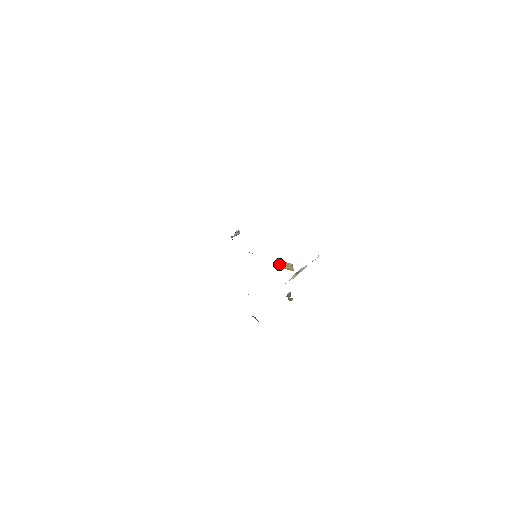
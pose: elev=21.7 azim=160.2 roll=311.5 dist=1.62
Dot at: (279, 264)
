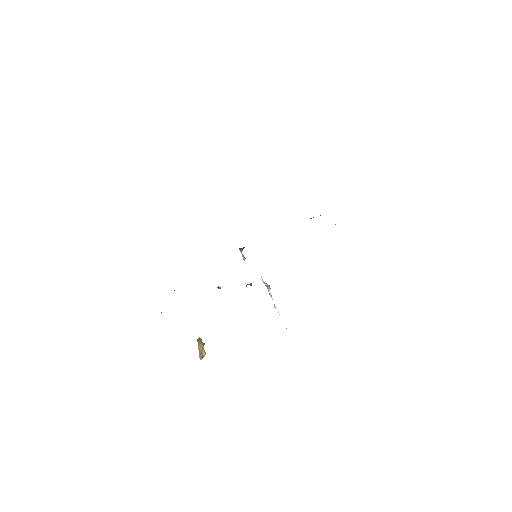
Dot at: (200, 341)
